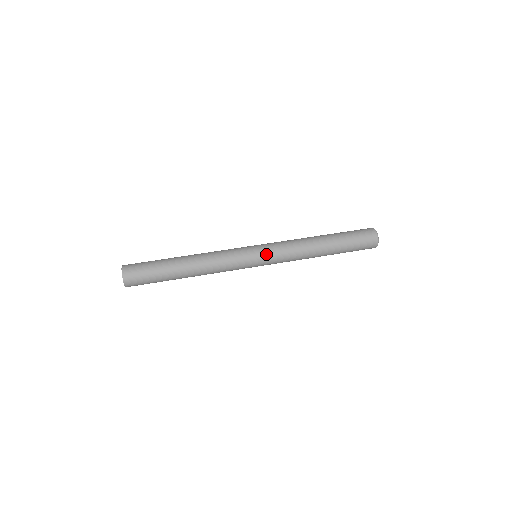
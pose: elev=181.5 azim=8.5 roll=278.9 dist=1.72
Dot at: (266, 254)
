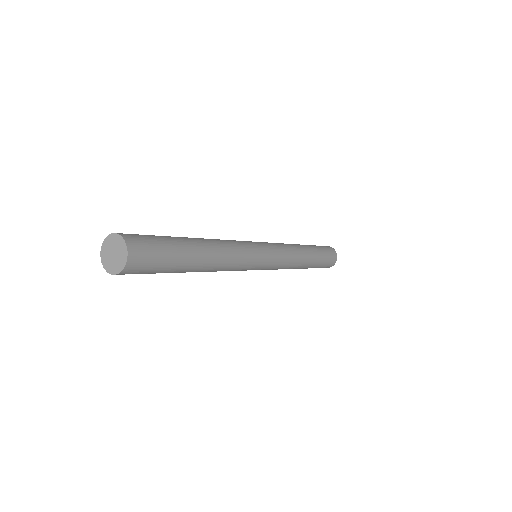
Dot at: (274, 253)
